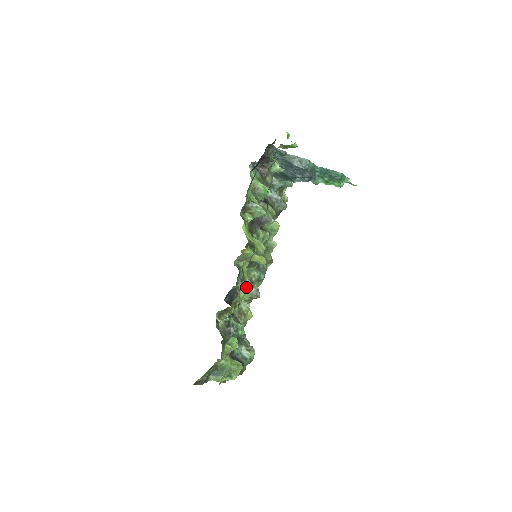
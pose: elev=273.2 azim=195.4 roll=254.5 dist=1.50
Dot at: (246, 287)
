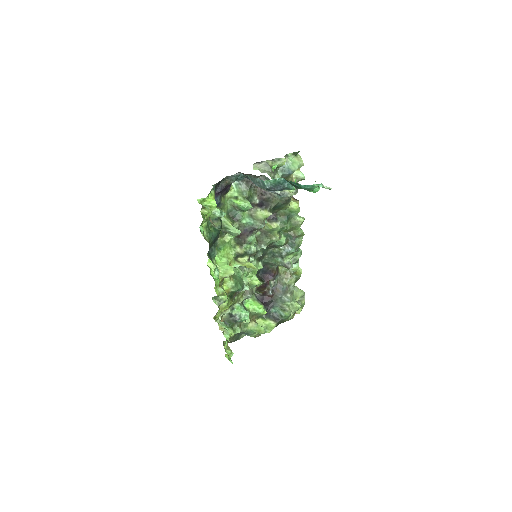
Dot at: (239, 290)
